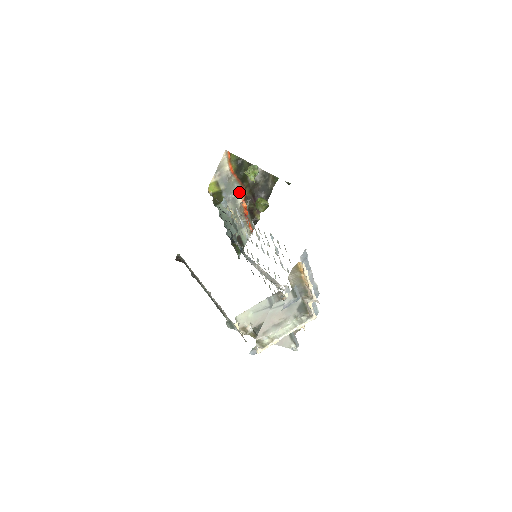
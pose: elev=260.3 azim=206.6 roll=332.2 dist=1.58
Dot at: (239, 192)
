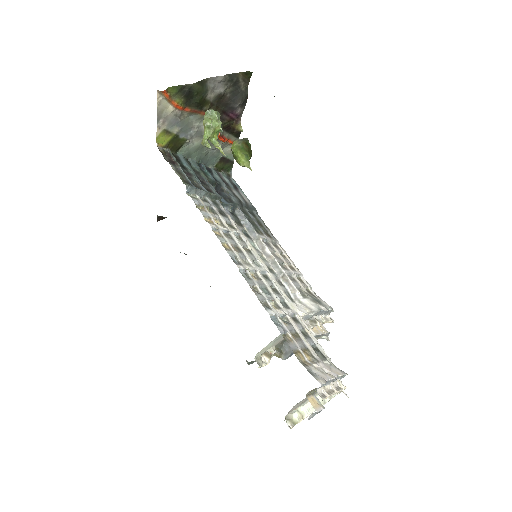
Dot at: (201, 121)
